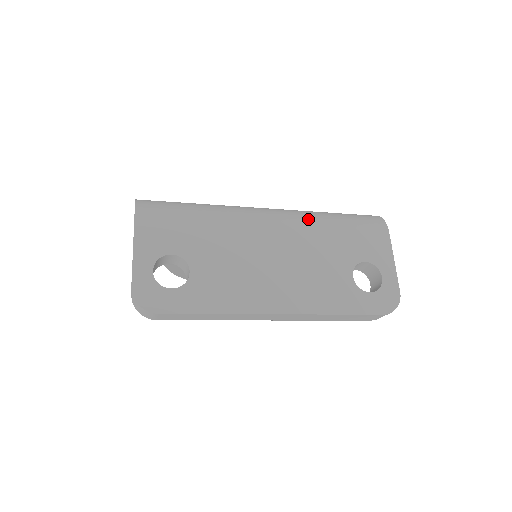
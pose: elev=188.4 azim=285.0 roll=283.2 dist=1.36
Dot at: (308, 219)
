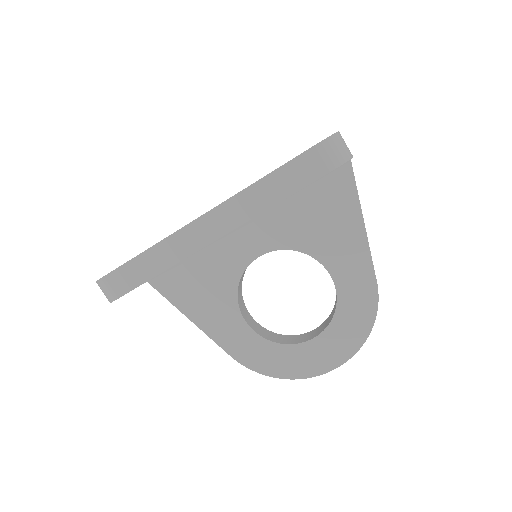
Dot at: occluded
